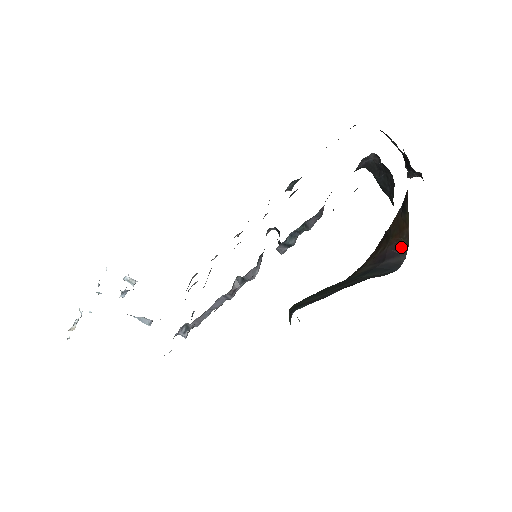
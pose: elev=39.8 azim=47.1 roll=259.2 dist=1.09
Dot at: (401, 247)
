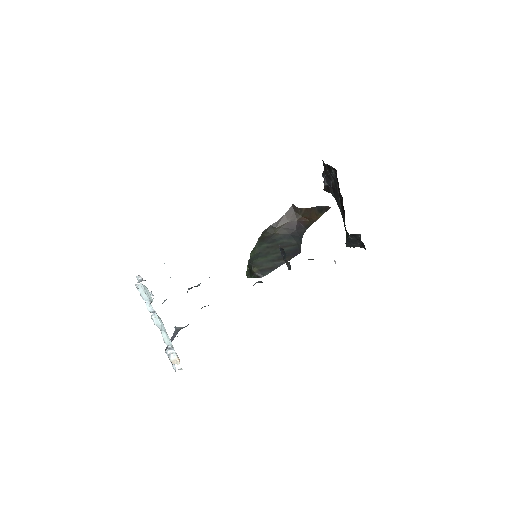
Dot at: (307, 225)
